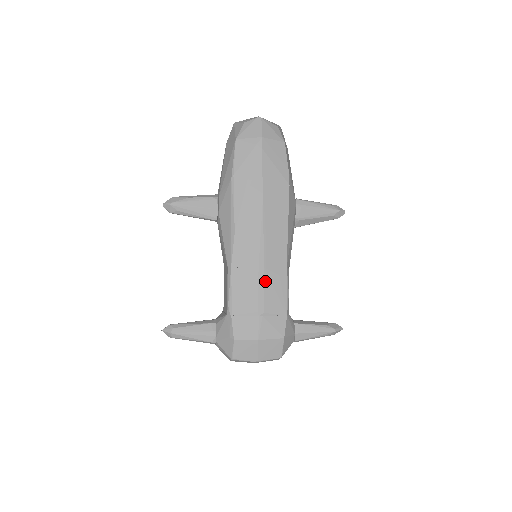
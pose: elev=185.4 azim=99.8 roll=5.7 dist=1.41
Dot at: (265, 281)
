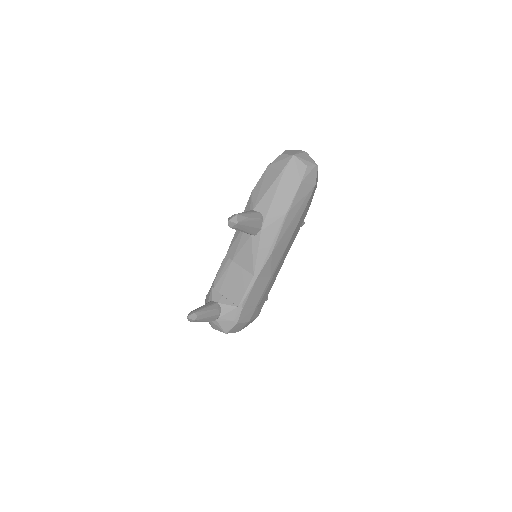
Dot at: (269, 285)
